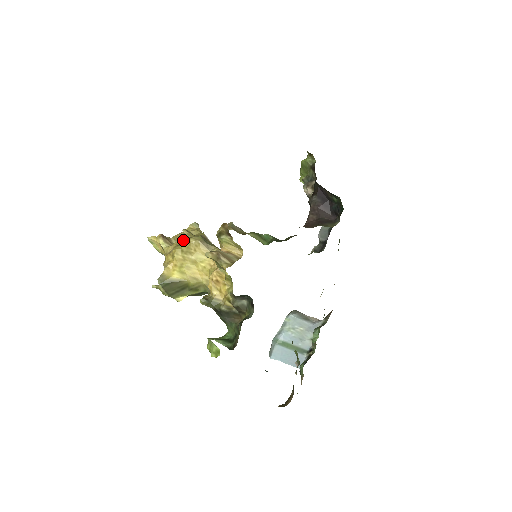
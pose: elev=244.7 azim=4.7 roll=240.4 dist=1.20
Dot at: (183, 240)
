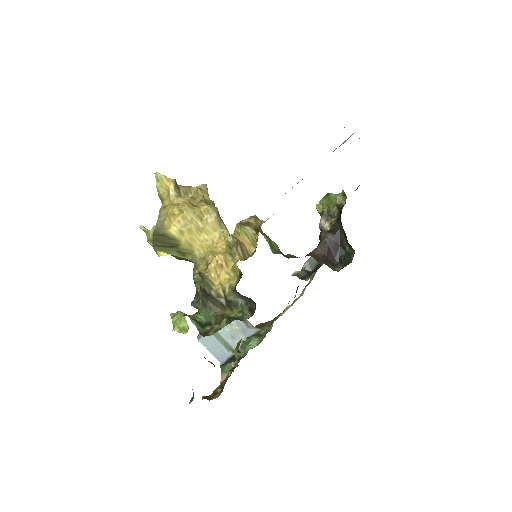
Dot at: (195, 199)
